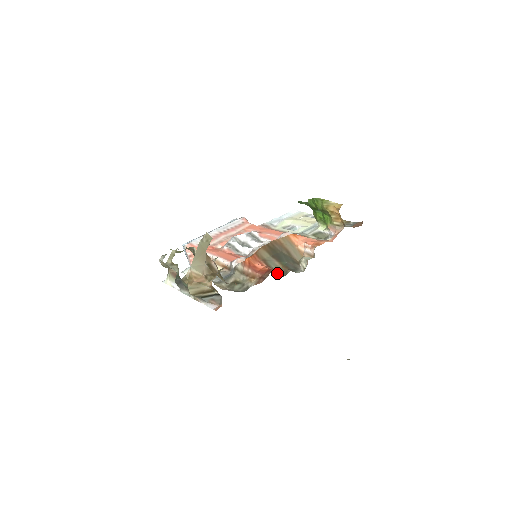
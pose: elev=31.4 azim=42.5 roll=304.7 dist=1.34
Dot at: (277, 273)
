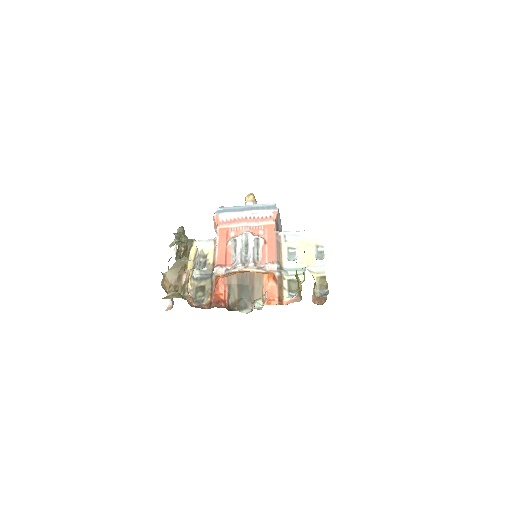
Dot at: (230, 302)
